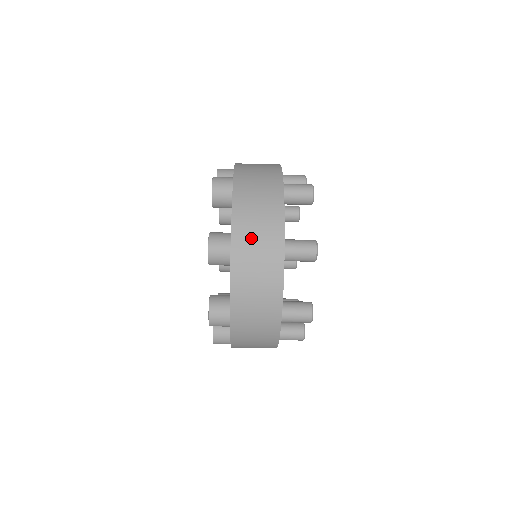
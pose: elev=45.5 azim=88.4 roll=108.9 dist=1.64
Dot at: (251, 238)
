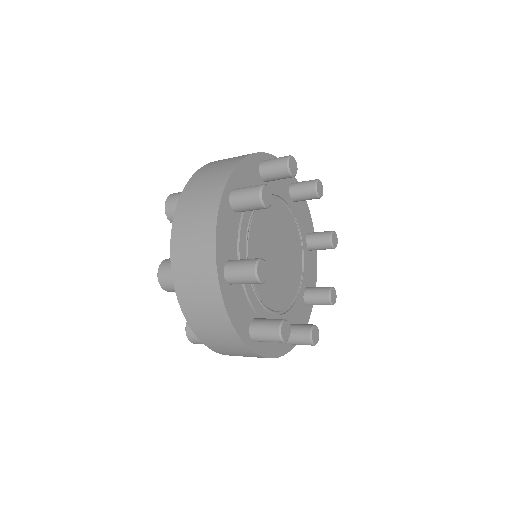
Dot at: (187, 268)
